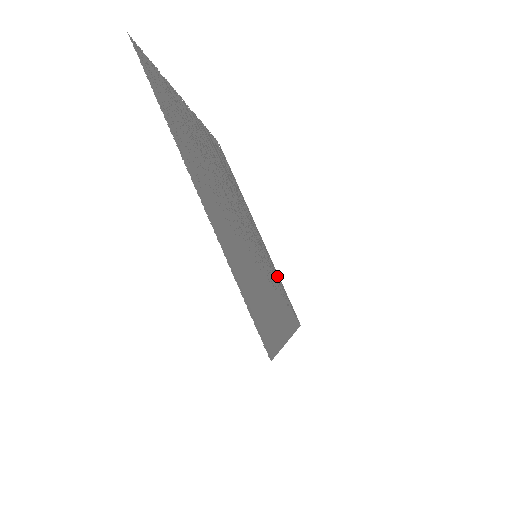
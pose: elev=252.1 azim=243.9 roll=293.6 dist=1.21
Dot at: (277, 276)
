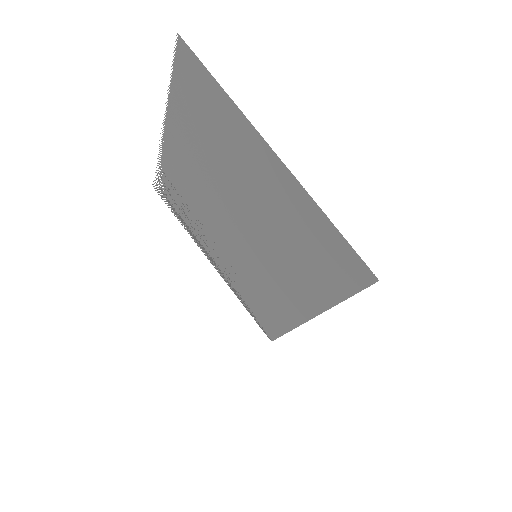
Dot at: (242, 297)
